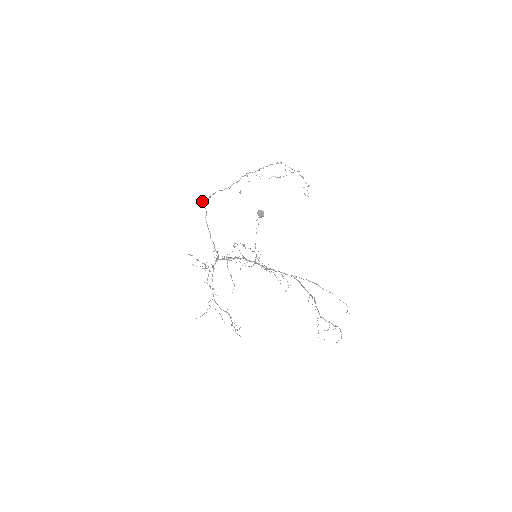
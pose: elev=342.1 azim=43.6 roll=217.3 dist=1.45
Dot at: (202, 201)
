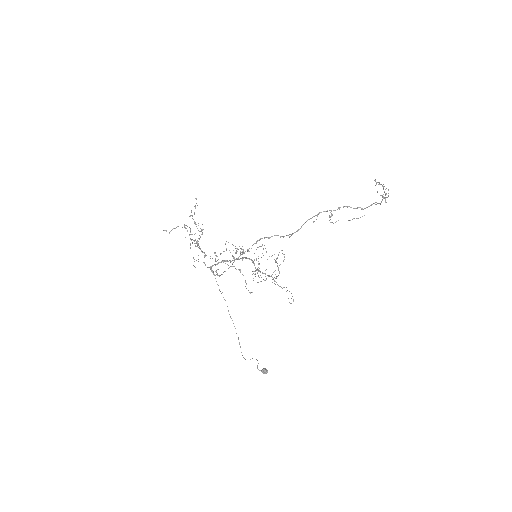
Dot at: (235, 253)
